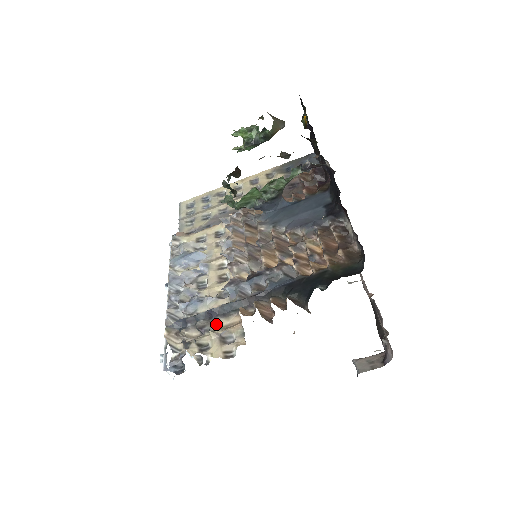
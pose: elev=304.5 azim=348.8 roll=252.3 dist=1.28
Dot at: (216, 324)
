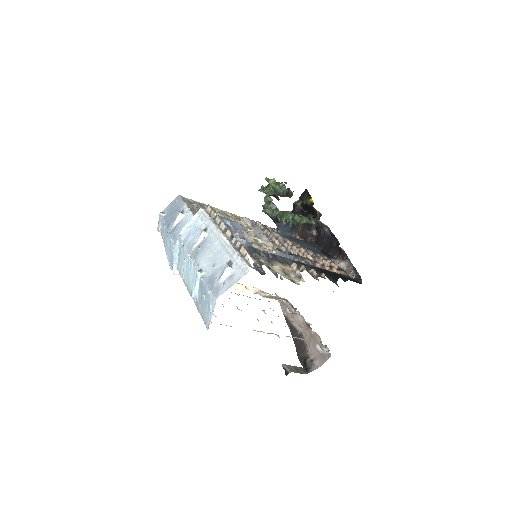
Dot at: (276, 264)
